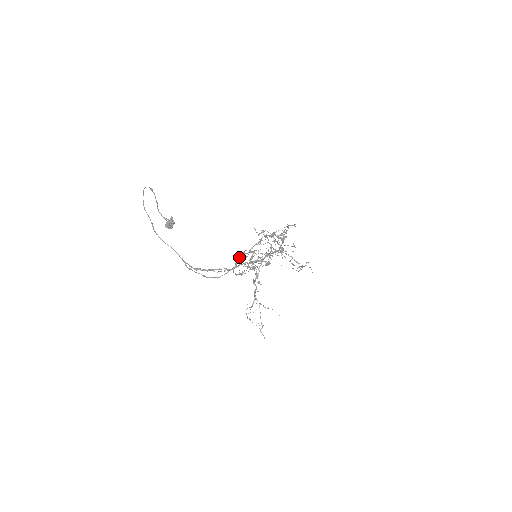
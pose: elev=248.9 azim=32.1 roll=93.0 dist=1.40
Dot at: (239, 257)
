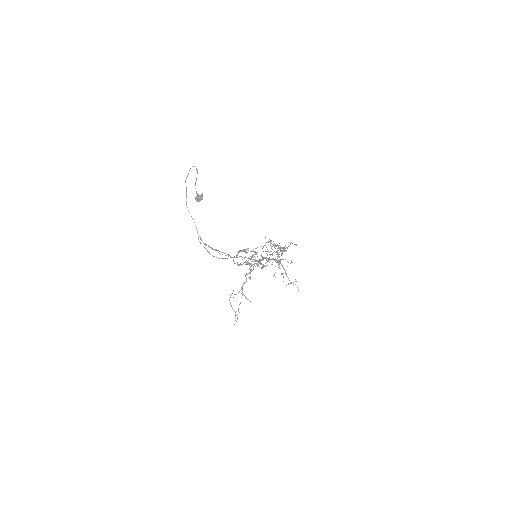
Dot at: (242, 251)
